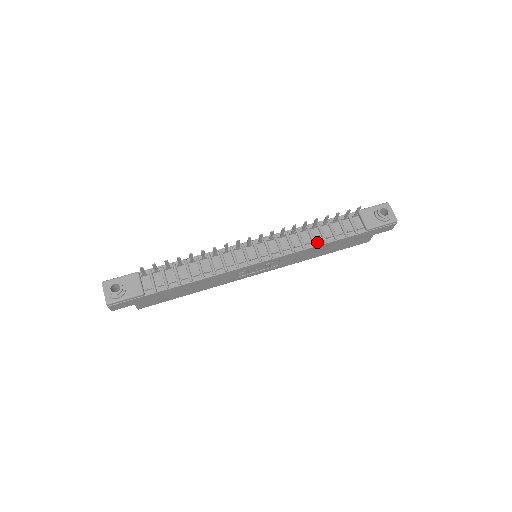
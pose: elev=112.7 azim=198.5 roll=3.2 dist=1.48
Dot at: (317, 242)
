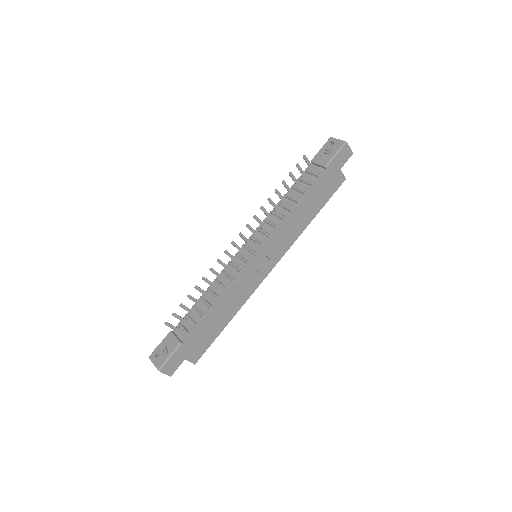
Dot at: (292, 207)
